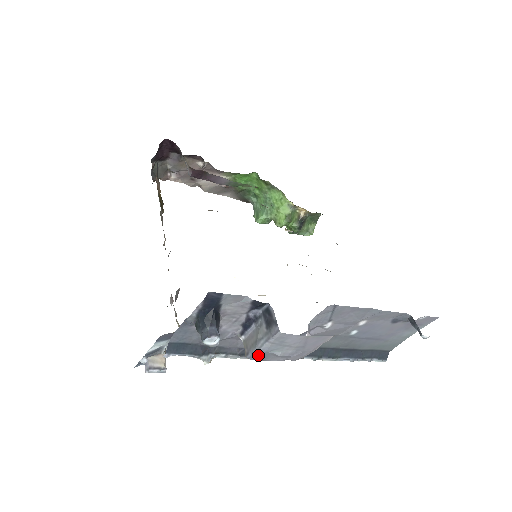
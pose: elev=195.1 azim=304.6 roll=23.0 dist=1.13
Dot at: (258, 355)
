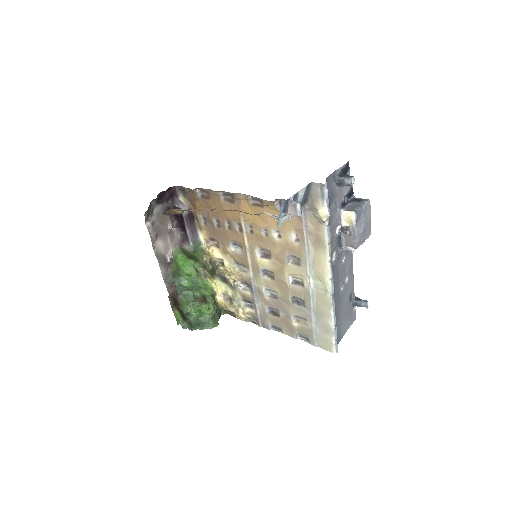
Dot at: (360, 212)
